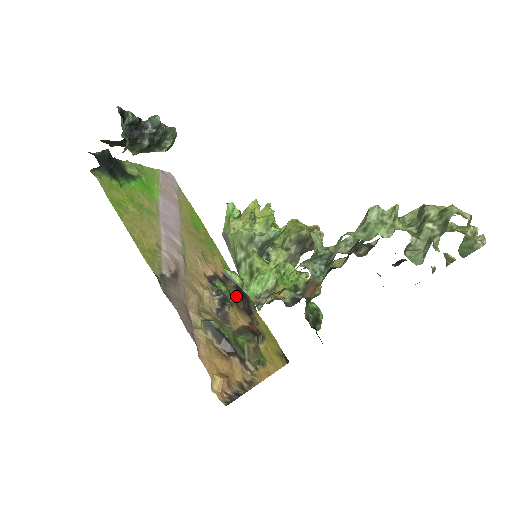
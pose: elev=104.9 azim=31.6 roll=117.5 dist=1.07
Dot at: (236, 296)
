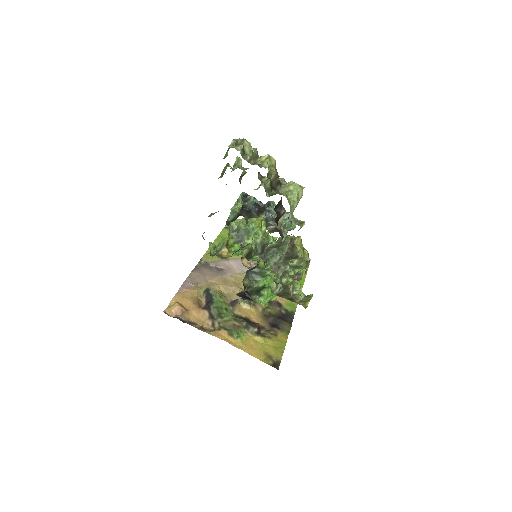
Dot at: (272, 313)
